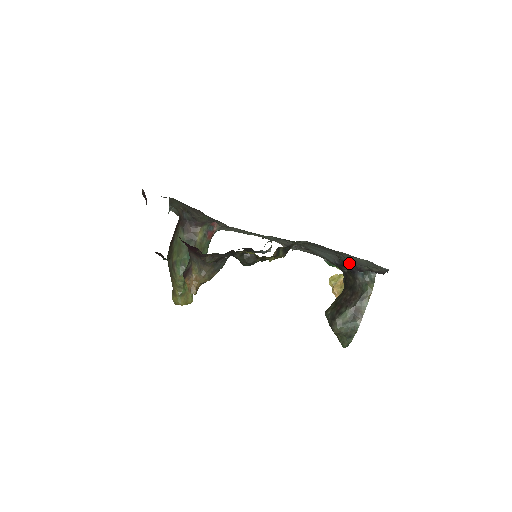
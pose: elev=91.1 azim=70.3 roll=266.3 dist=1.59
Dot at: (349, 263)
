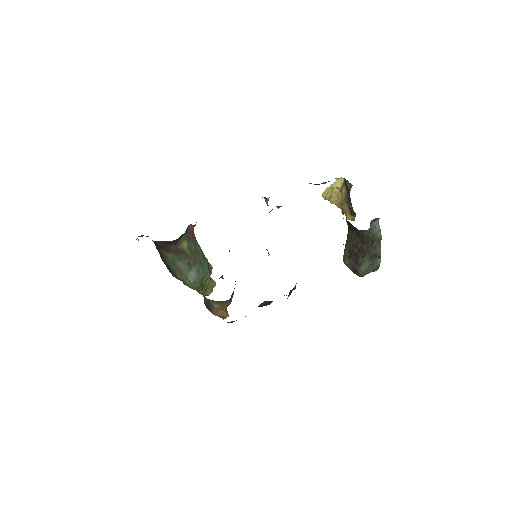
Dot at: occluded
